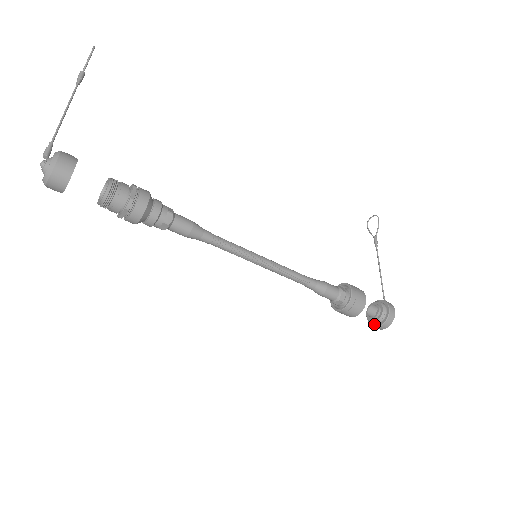
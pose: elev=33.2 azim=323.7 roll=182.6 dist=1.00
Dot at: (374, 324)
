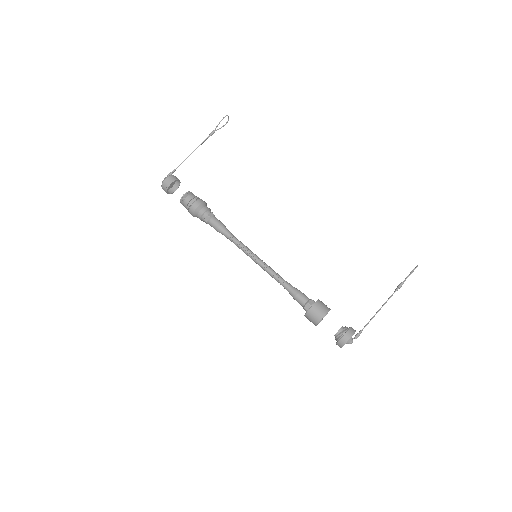
Dot at: occluded
